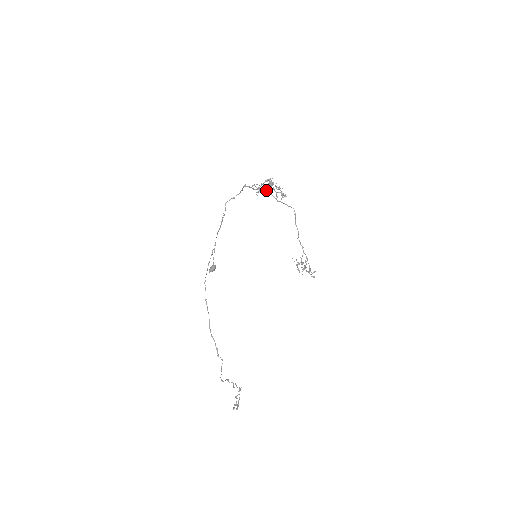
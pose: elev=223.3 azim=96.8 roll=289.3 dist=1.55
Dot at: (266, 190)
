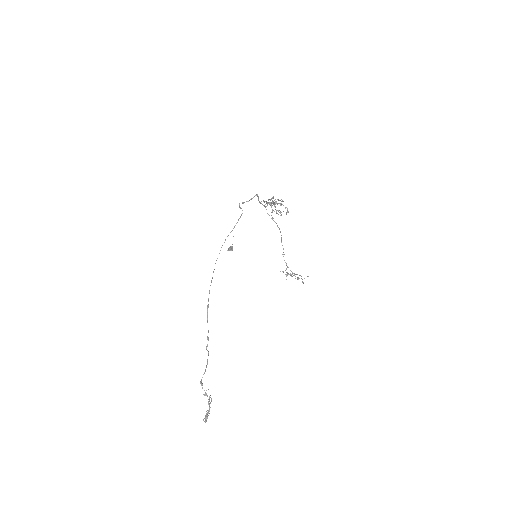
Dot at: occluded
